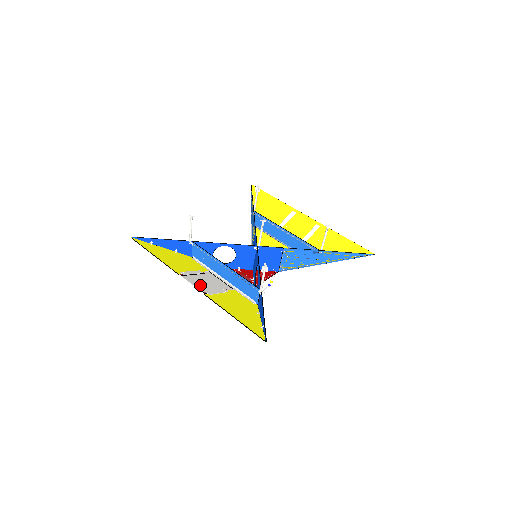
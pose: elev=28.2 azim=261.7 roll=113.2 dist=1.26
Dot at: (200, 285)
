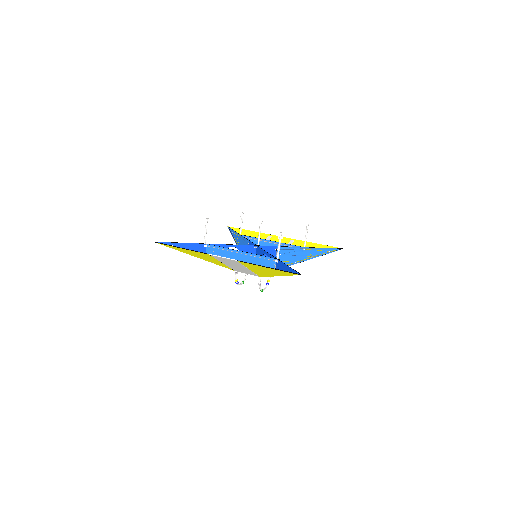
Dot at: (228, 260)
